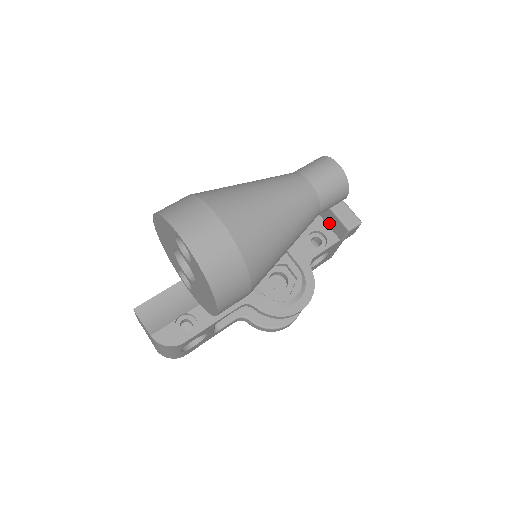
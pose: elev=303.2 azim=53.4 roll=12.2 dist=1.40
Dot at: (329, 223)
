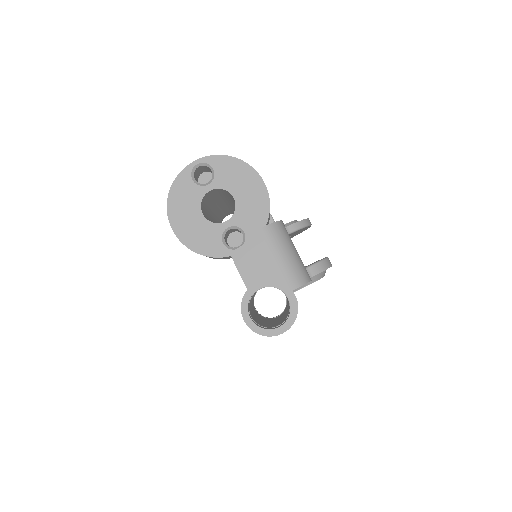
Dot at: occluded
